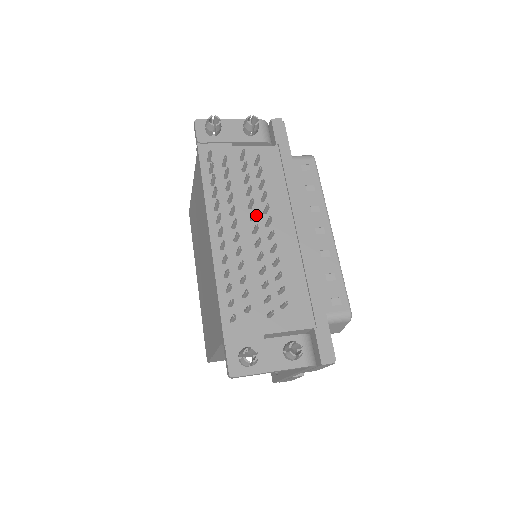
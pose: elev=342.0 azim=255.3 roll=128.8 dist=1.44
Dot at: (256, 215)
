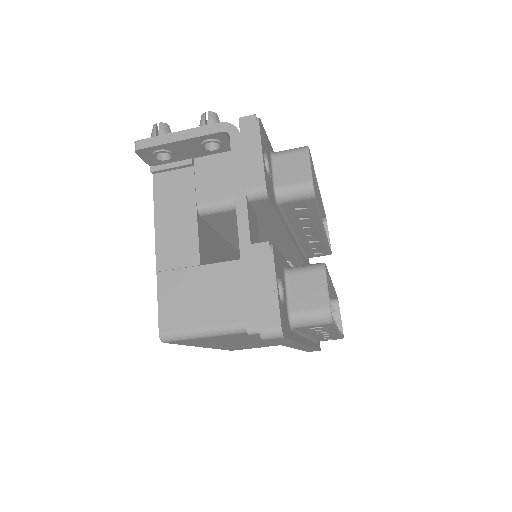
Dot at: occluded
